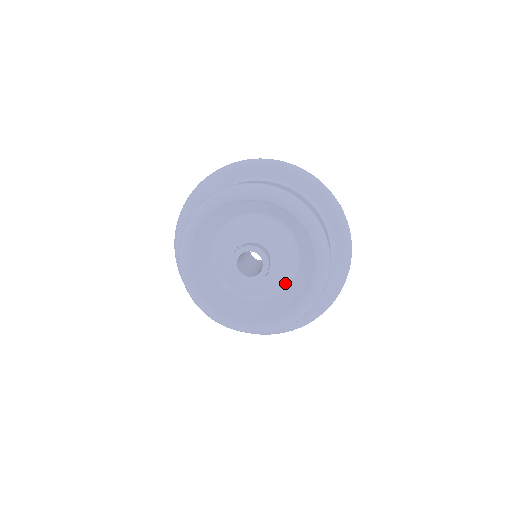
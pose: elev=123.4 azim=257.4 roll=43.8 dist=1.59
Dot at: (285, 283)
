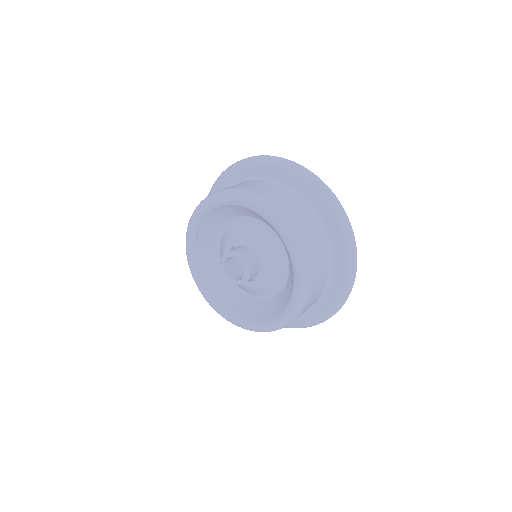
Dot at: (275, 290)
